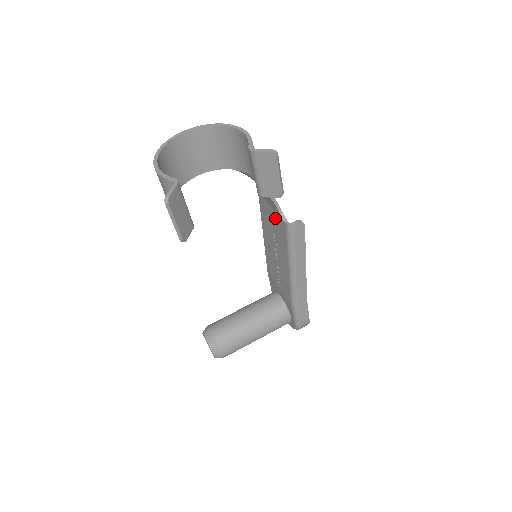
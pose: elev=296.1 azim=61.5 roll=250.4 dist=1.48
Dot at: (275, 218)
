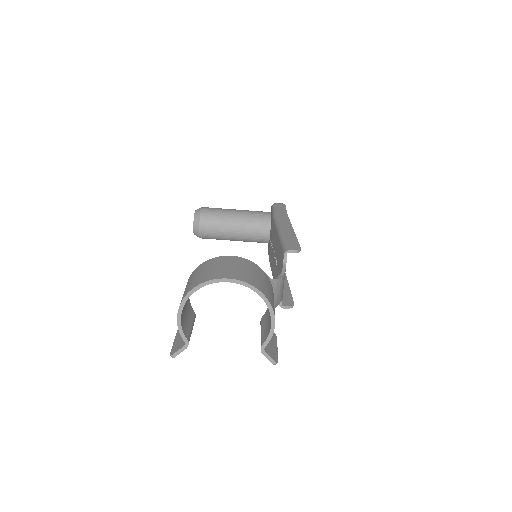
Dot at: occluded
